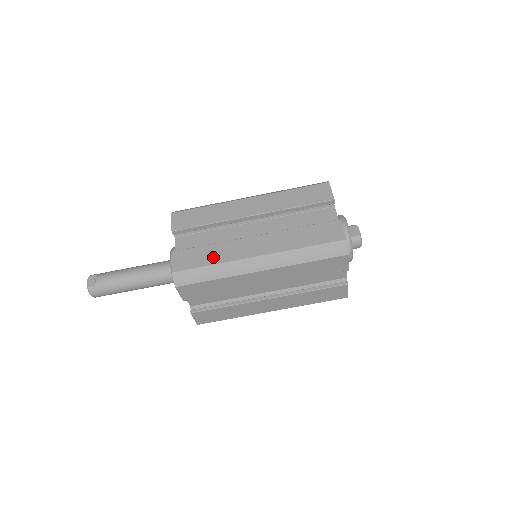
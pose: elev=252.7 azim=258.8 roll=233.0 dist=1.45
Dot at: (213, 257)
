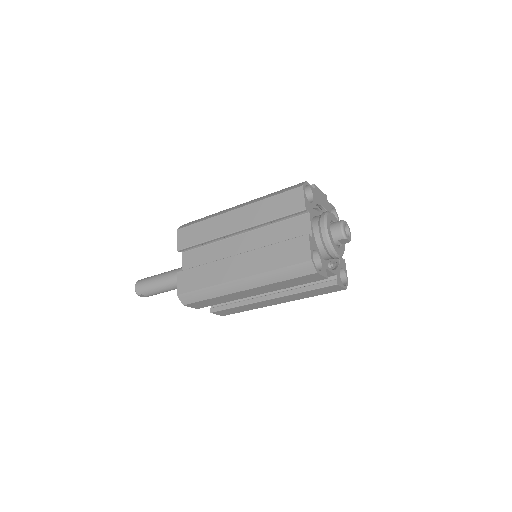
Dot at: (246, 309)
